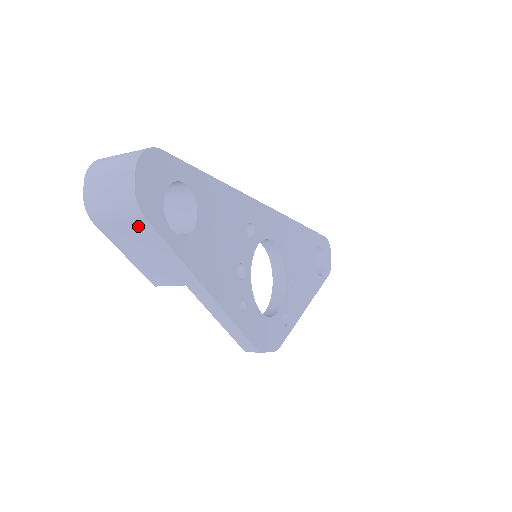
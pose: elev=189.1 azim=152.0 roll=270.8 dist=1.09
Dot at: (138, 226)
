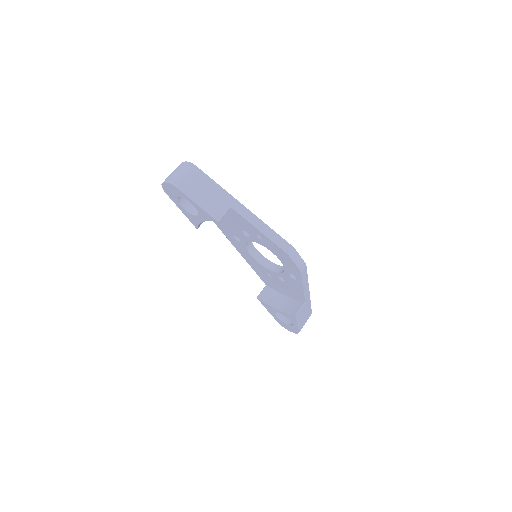
Dot at: (196, 175)
